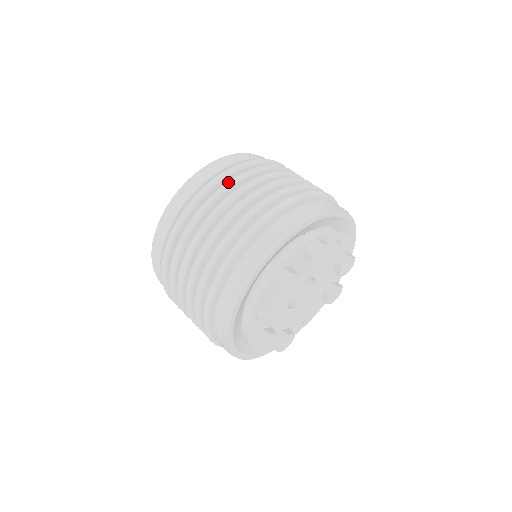
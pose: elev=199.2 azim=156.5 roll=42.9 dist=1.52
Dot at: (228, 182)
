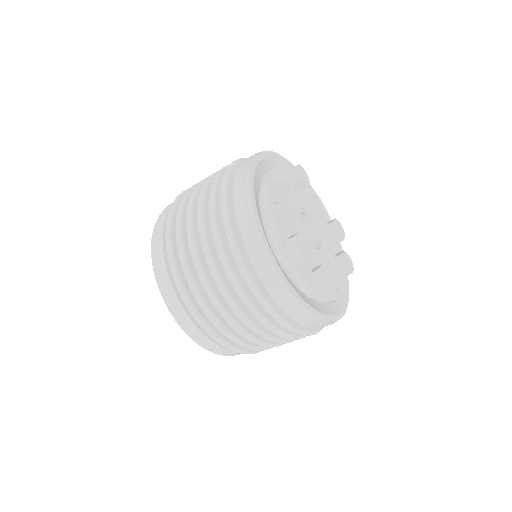
Dot at: occluded
